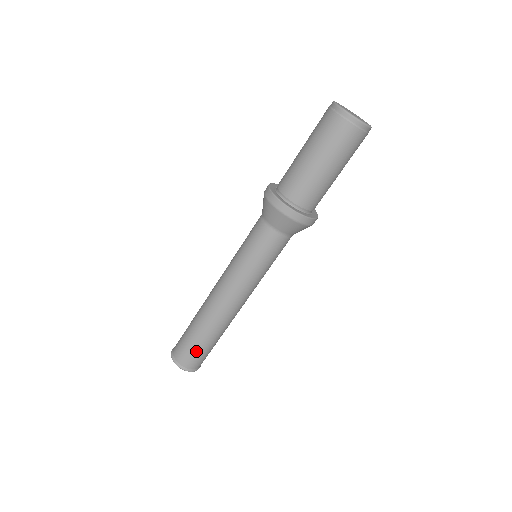
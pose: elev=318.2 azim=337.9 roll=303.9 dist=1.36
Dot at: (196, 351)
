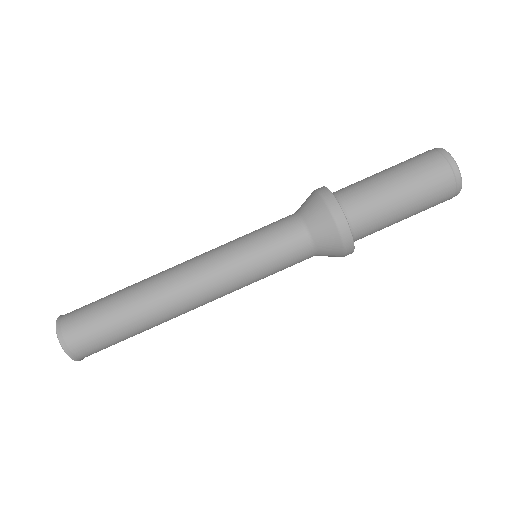
Dot at: (95, 311)
